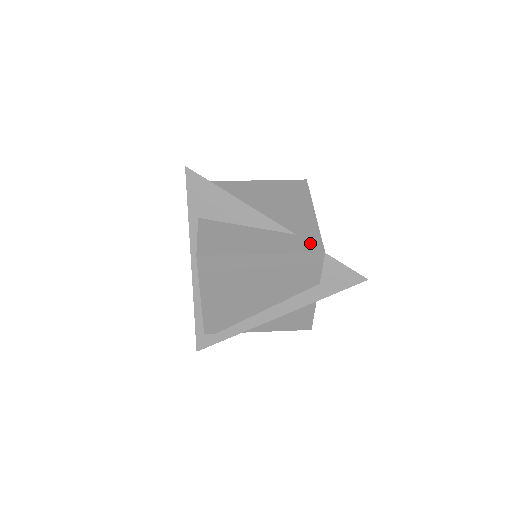
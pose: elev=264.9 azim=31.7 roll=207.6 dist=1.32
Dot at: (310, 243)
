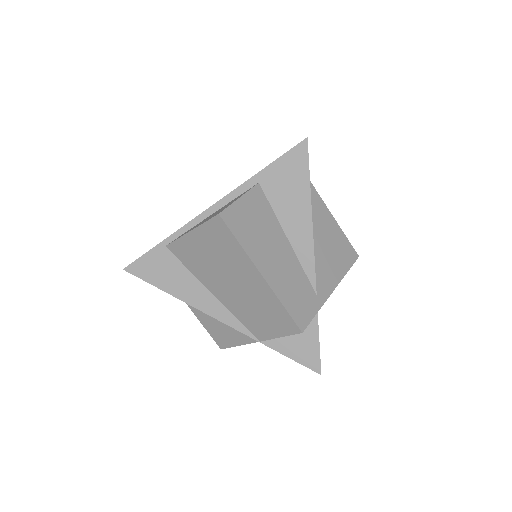
Dot at: occluded
